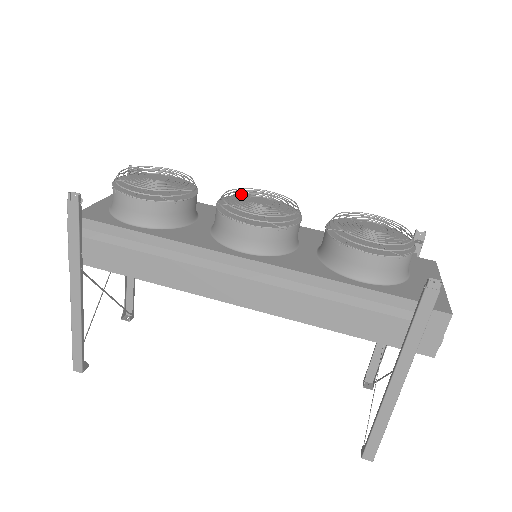
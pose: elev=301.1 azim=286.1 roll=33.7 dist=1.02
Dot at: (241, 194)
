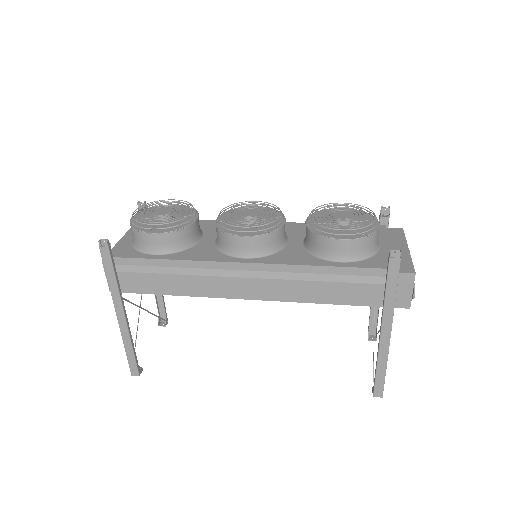
Dot at: (233, 210)
